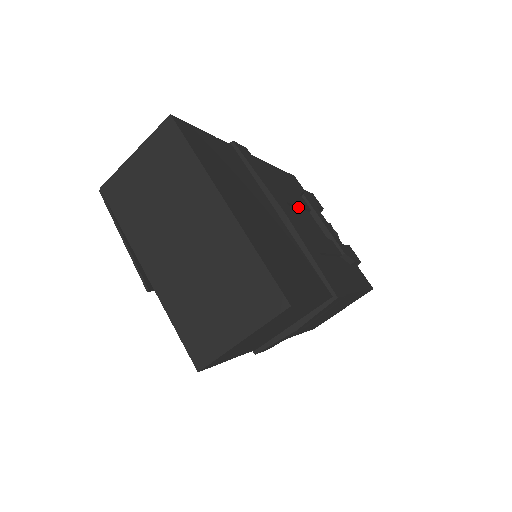
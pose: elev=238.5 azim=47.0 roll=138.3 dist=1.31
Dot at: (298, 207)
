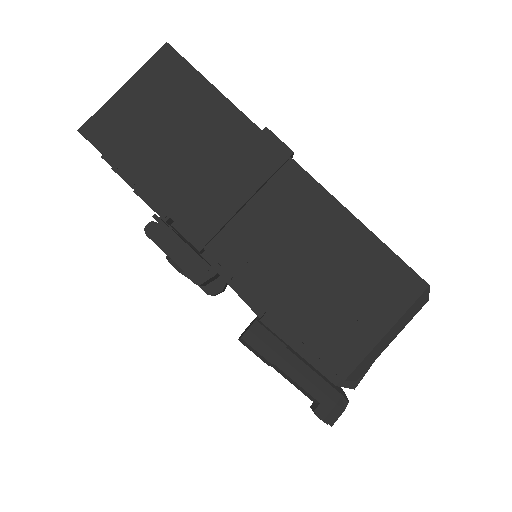
Dot at: occluded
